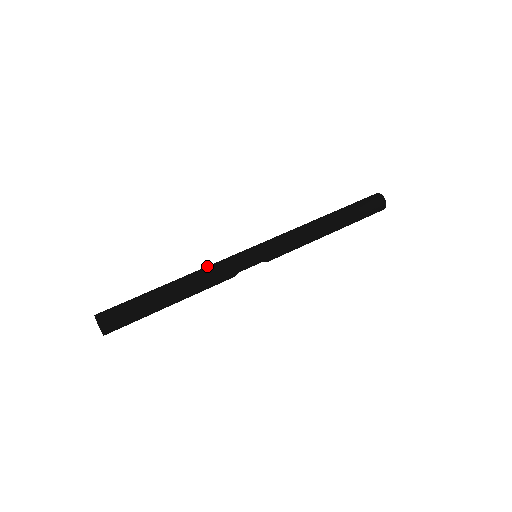
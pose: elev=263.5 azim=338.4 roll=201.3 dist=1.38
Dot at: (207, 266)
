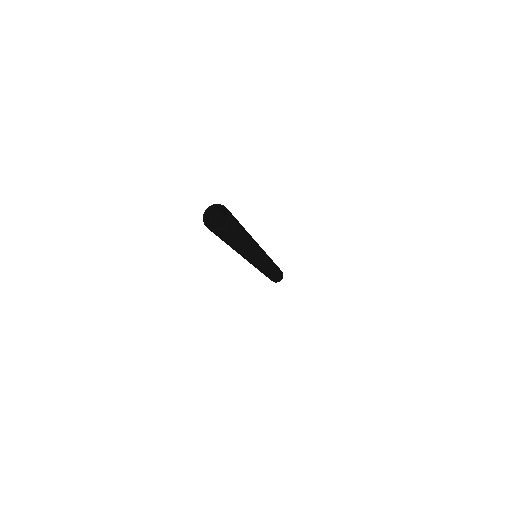
Dot at: occluded
